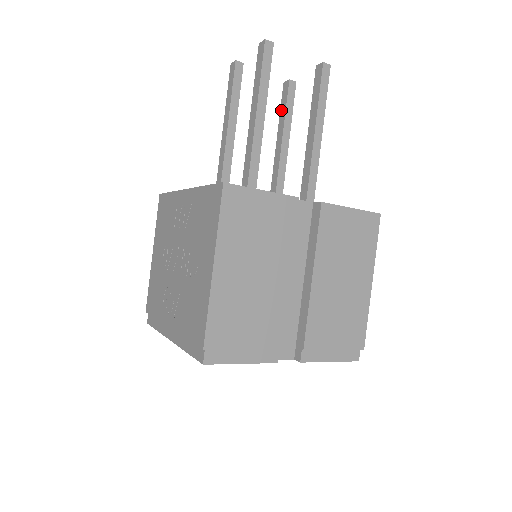
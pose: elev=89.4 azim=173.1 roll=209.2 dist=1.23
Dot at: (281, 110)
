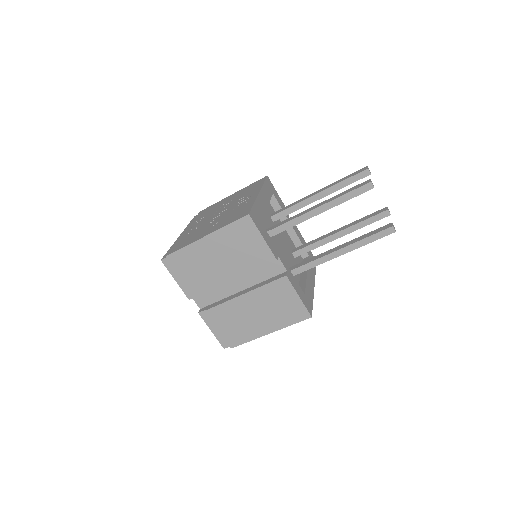
Dot at: (366, 216)
